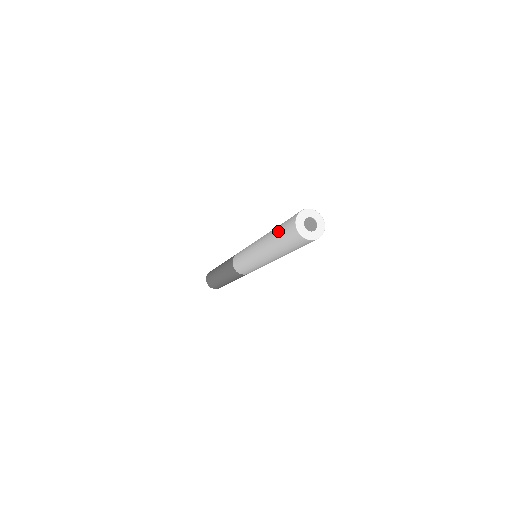
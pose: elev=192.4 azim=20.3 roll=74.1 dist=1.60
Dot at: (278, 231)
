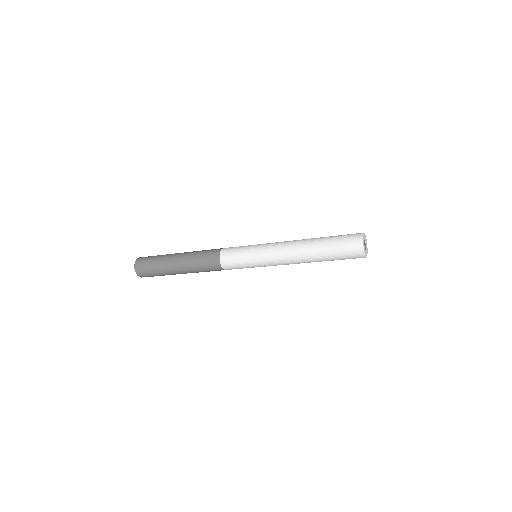
Dot at: (331, 236)
